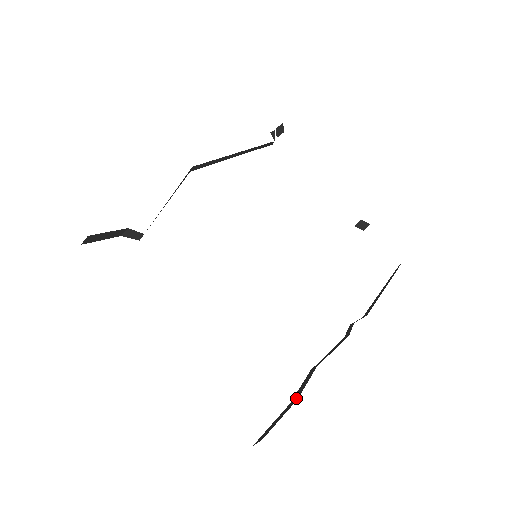
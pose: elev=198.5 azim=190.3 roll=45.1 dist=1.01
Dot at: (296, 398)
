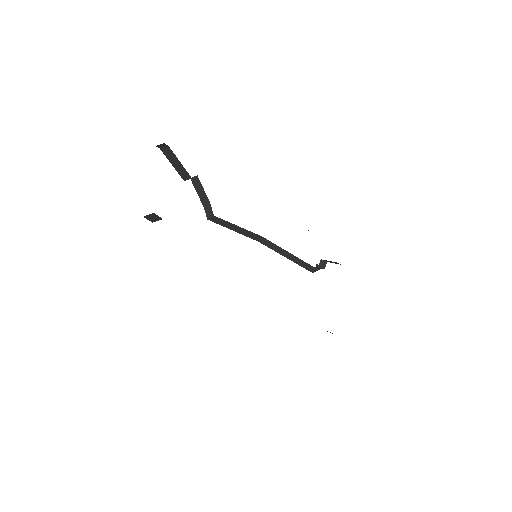
Dot at: occluded
